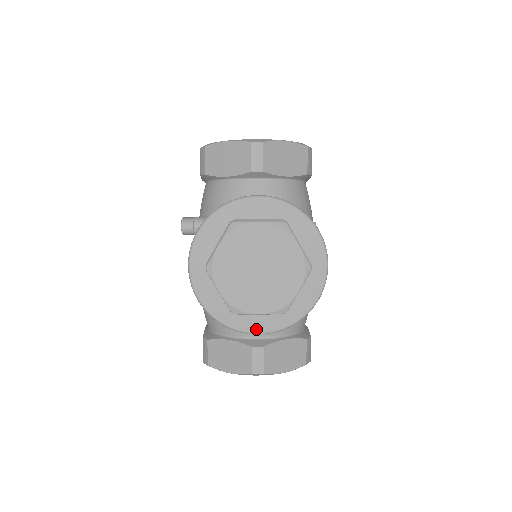
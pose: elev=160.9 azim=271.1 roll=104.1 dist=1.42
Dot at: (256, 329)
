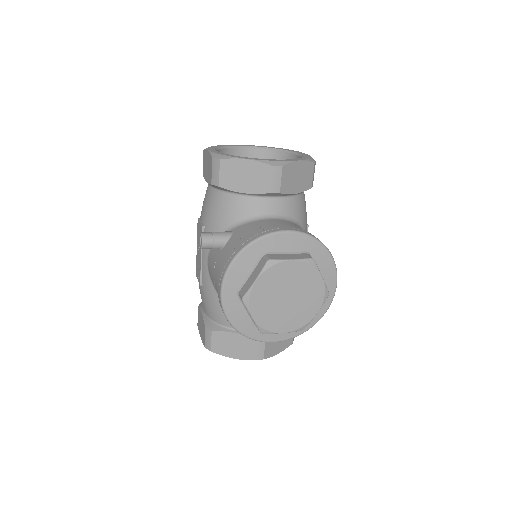
Dot at: (274, 339)
